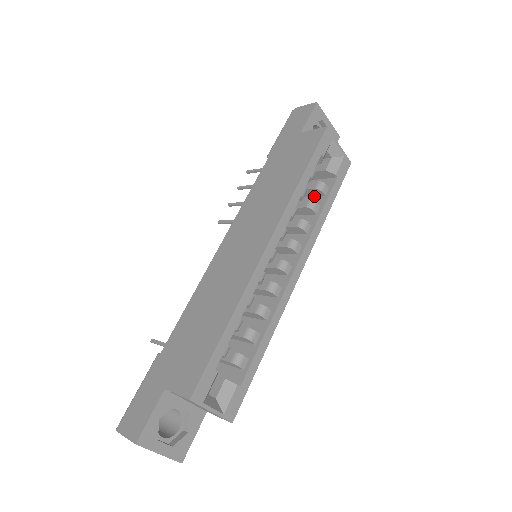
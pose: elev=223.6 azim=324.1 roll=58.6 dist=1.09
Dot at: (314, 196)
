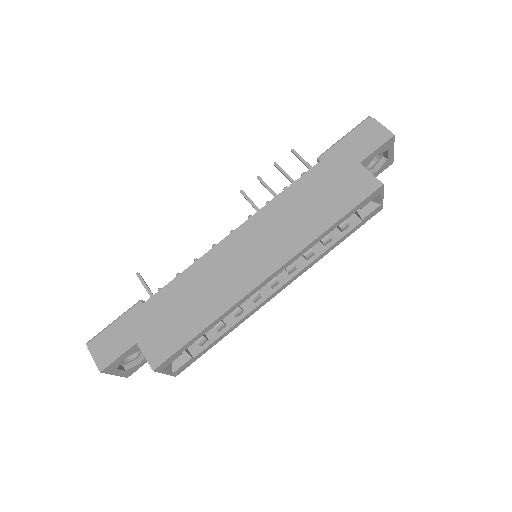
Dot at: occluded
